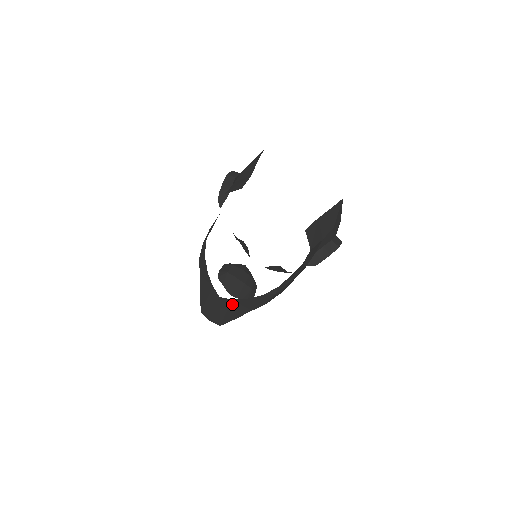
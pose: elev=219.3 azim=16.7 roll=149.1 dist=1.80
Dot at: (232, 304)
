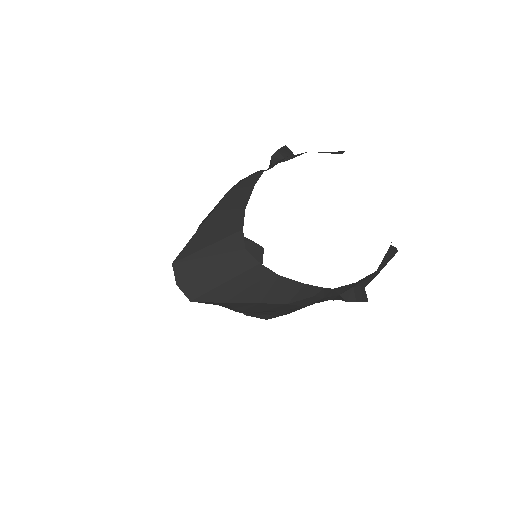
Dot at: (251, 272)
